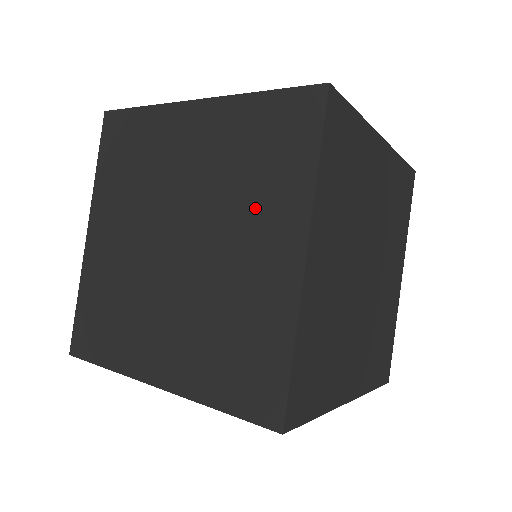
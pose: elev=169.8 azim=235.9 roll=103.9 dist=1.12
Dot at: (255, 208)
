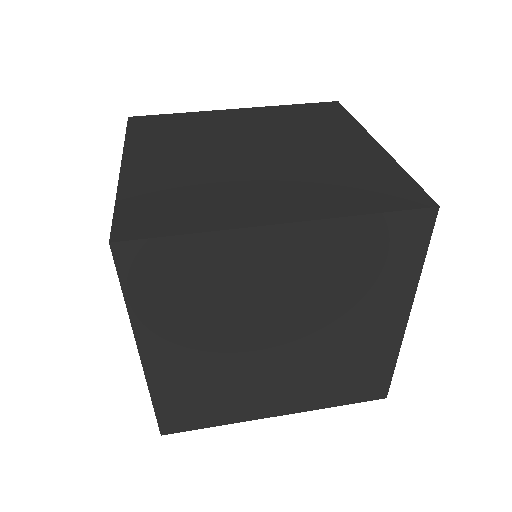
Dot at: (364, 301)
